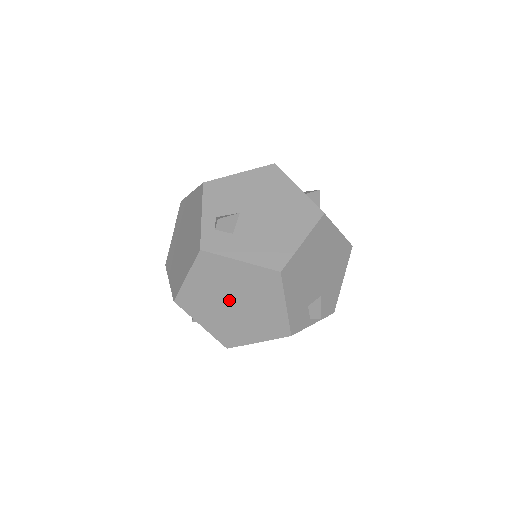
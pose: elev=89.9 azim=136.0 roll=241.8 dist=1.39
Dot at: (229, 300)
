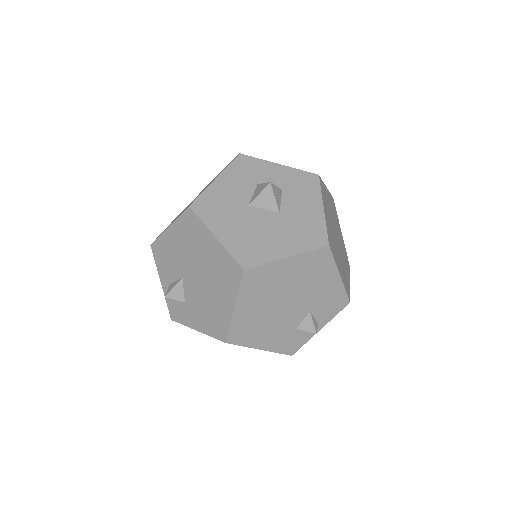
Dot at: occluded
